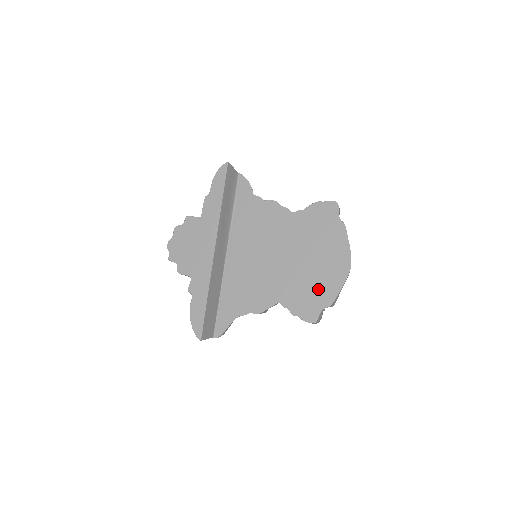
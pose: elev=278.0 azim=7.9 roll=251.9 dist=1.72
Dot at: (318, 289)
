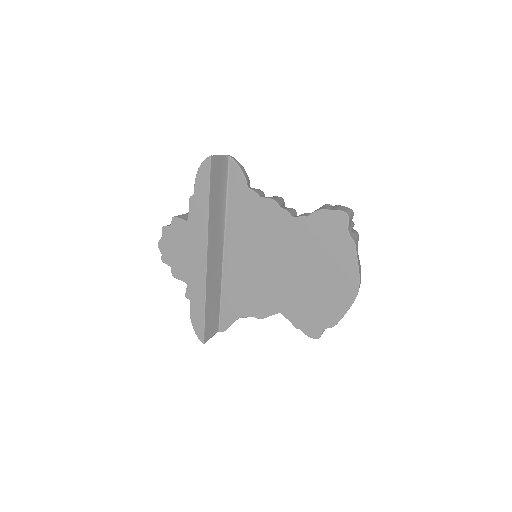
Dot at: (321, 308)
